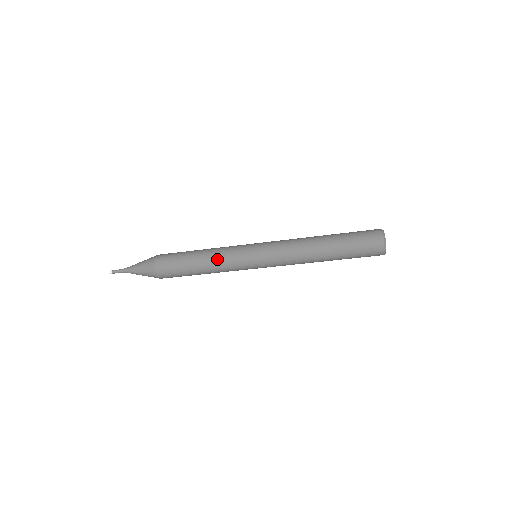
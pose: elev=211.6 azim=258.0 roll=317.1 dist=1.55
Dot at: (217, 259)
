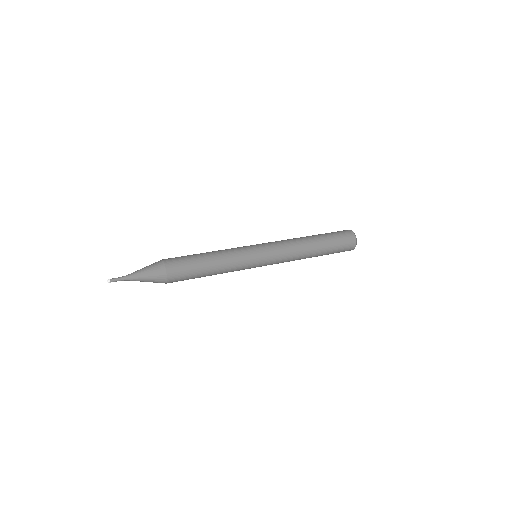
Dot at: occluded
